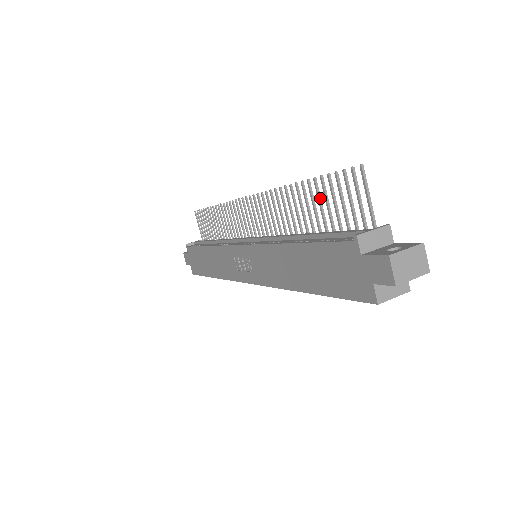
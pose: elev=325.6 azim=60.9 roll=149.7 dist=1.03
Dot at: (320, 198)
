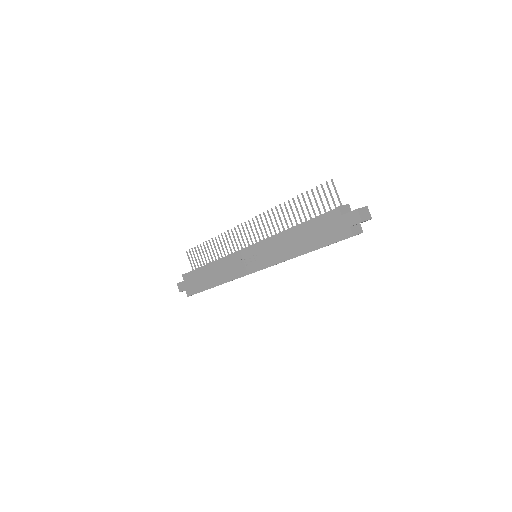
Dot at: occluded
